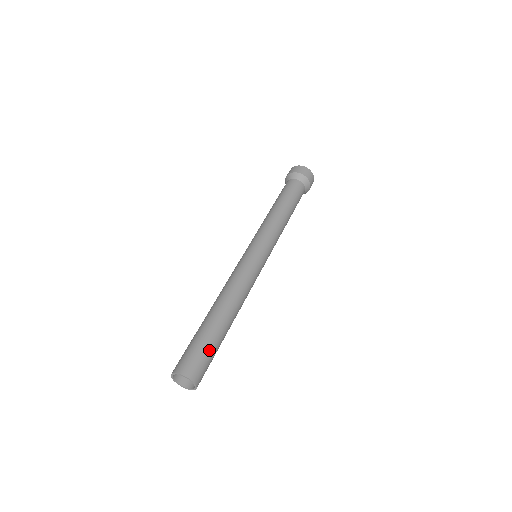
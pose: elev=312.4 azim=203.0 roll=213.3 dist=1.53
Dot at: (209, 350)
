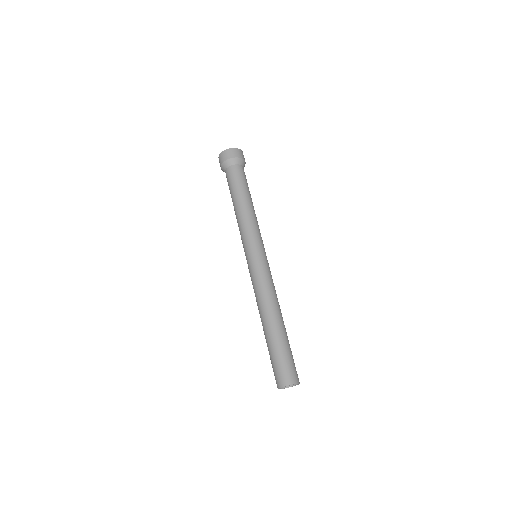
Dot at: (287, 355)
